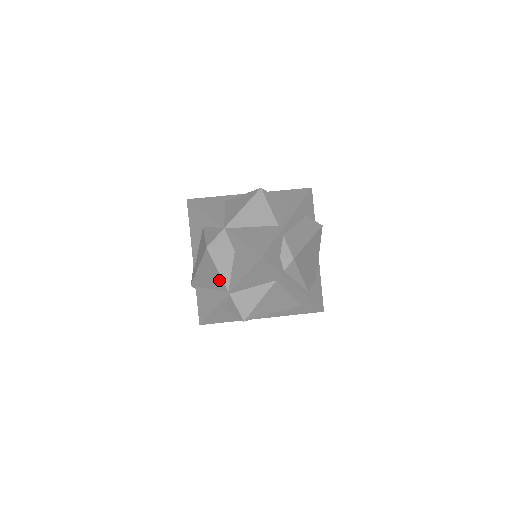
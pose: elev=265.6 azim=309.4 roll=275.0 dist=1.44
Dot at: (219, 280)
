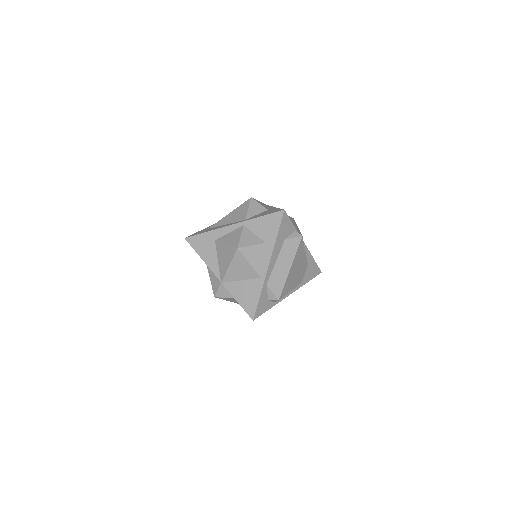
Dot at: occluded
